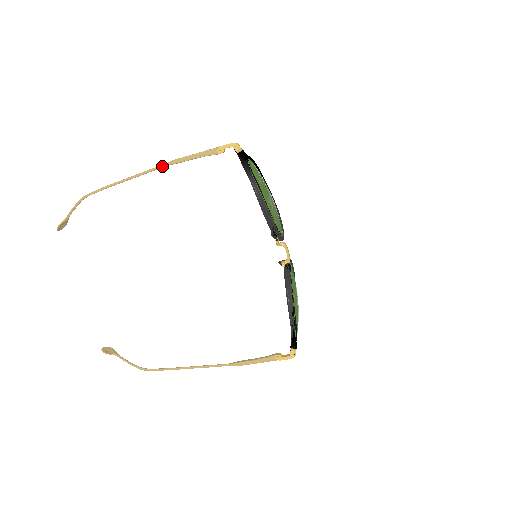
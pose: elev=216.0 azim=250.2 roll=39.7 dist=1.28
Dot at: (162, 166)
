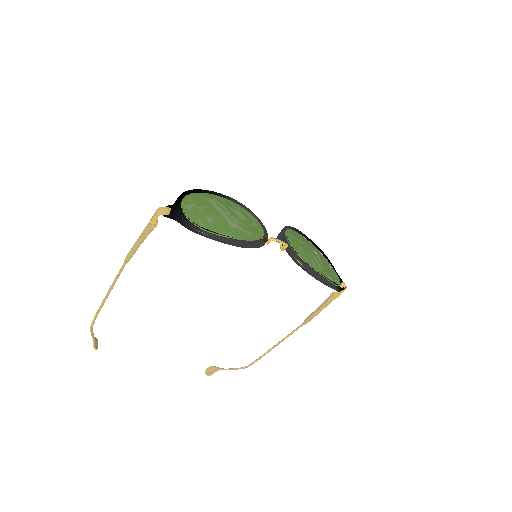
Dot at: (122, 268)
